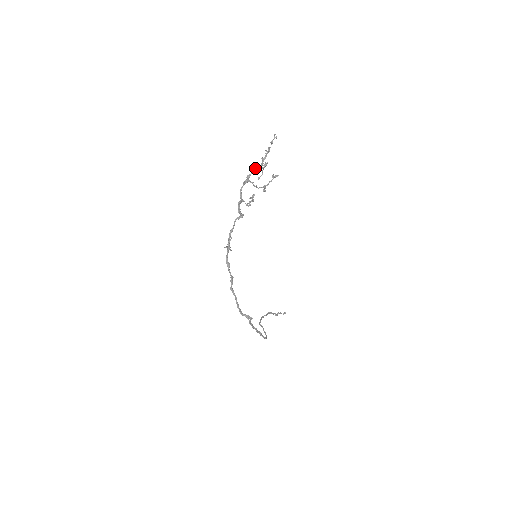
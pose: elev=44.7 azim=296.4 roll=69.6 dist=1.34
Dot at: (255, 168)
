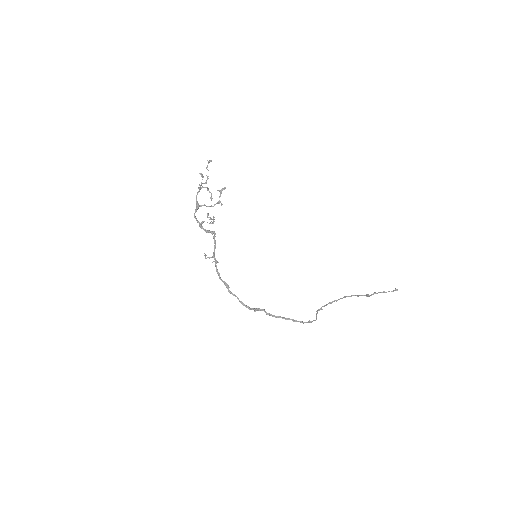
Dot at: occluded
